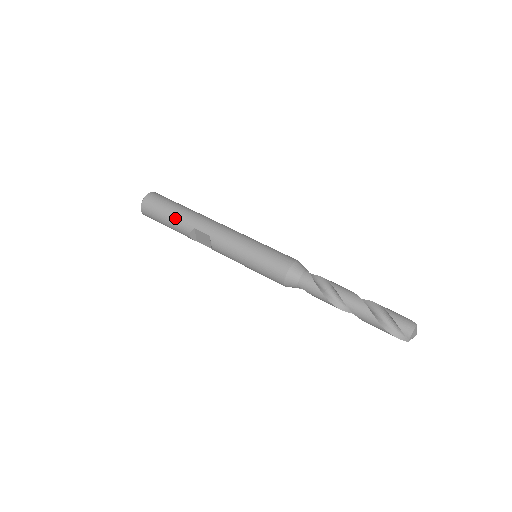
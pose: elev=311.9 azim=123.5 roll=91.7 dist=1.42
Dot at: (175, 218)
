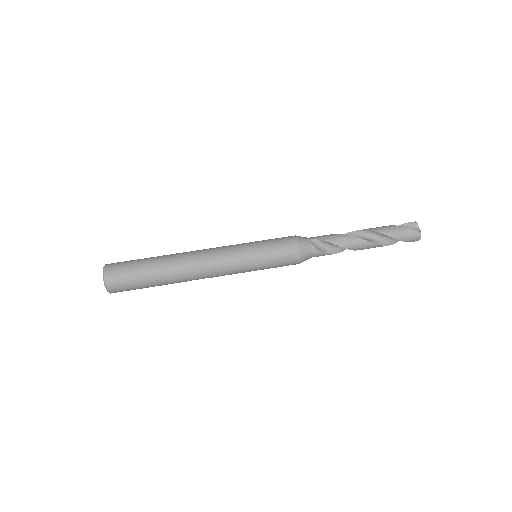
Dot at: occluded
